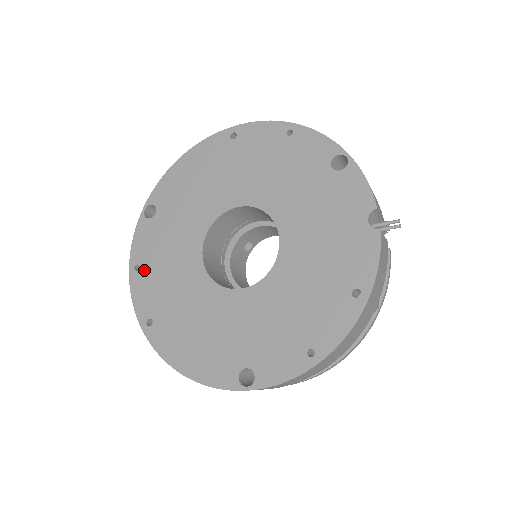
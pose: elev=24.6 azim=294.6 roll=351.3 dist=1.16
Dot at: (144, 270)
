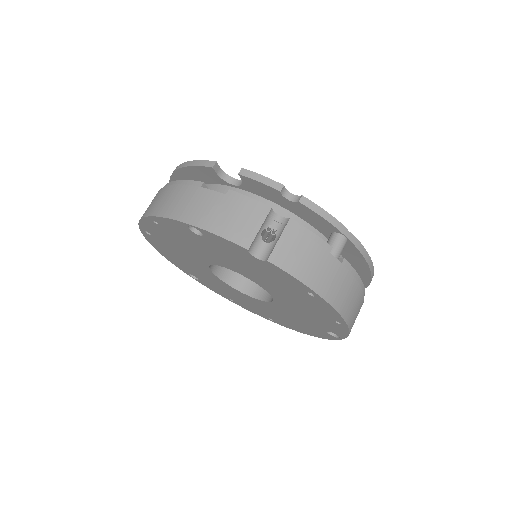
Dot at: (235, 301)
